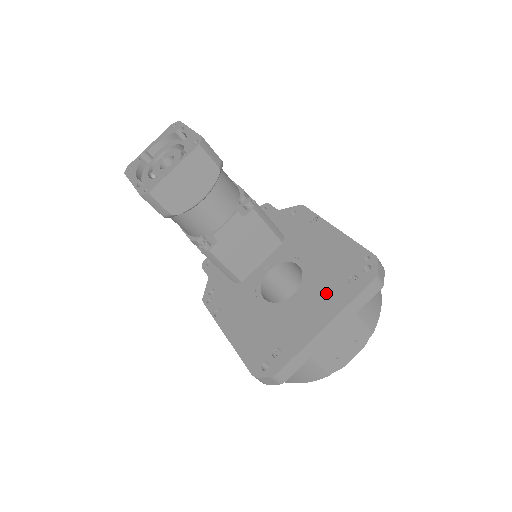
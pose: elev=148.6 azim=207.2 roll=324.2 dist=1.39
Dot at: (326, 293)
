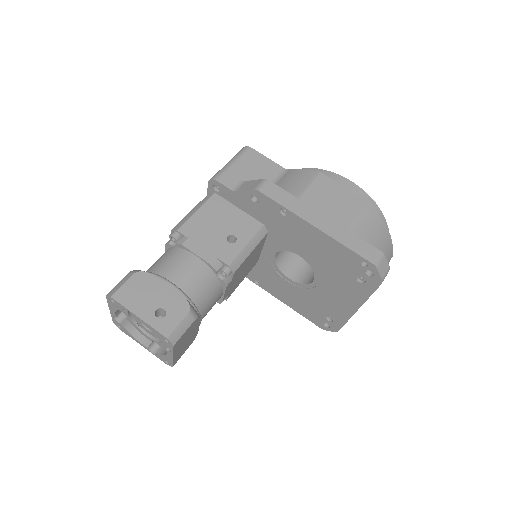
Dot at: (343, 287)
